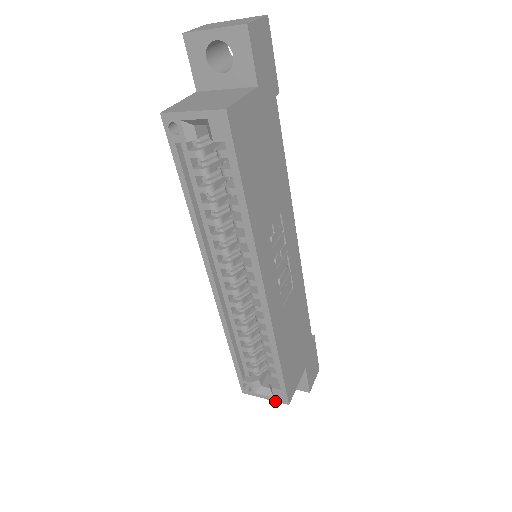
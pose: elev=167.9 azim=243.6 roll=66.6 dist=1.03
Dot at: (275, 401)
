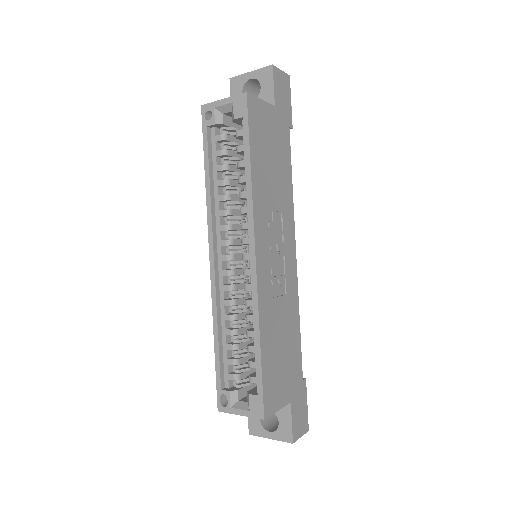
Dot at: occluded
